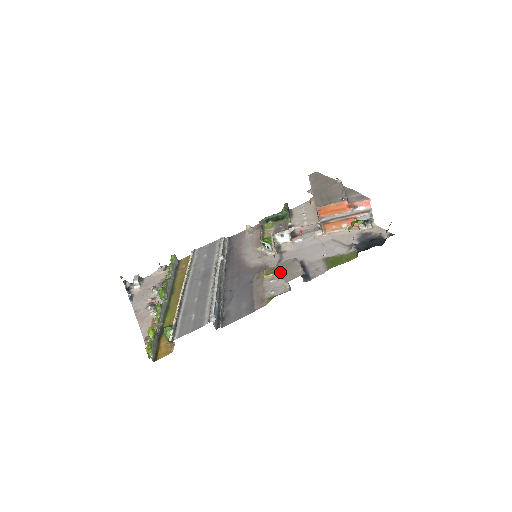
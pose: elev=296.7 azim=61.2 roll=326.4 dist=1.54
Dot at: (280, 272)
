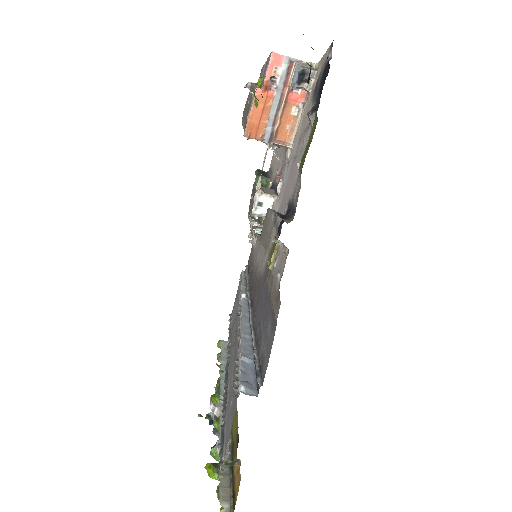
Dot at: (276, 244)
